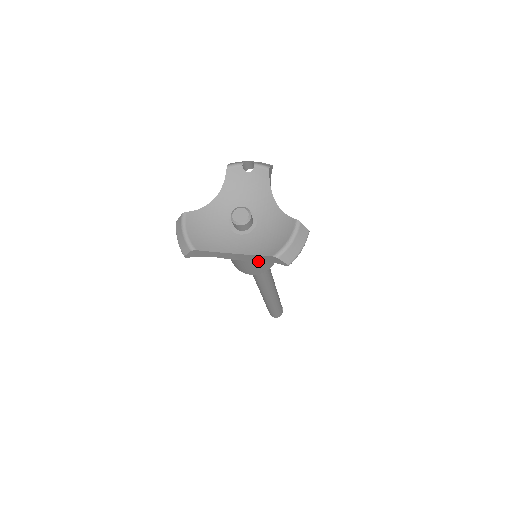
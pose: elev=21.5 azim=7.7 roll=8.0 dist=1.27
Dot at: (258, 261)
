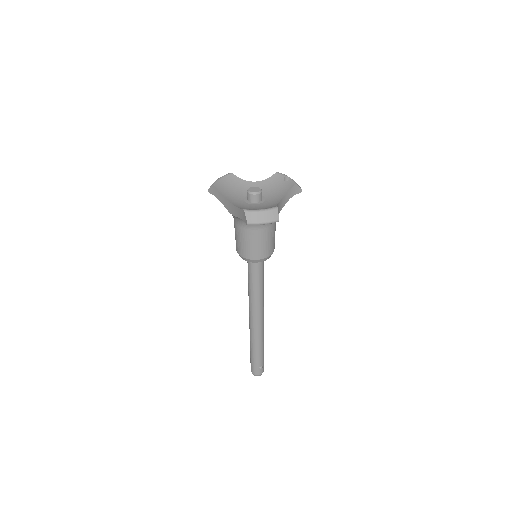
Dot at: (245, 235)
